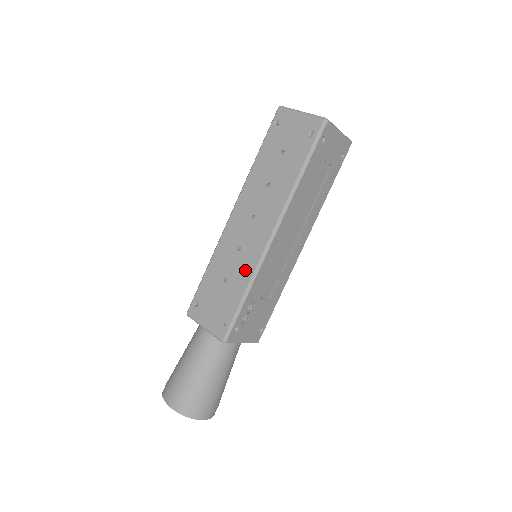
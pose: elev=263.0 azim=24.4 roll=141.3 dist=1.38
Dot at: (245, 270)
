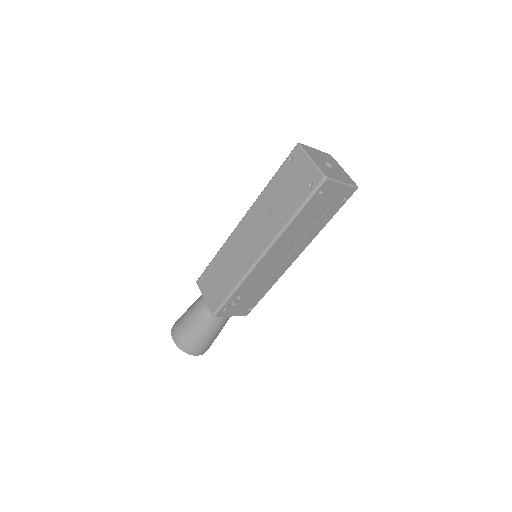
Dot at: (238, 272)
